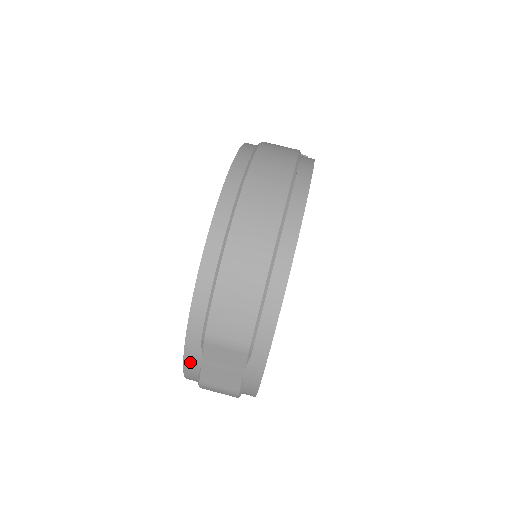
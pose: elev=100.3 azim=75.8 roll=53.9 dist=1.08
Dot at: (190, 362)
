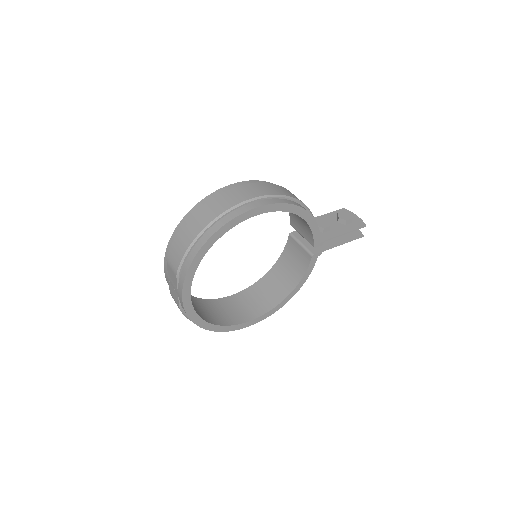
Dot at: (166, 275)
